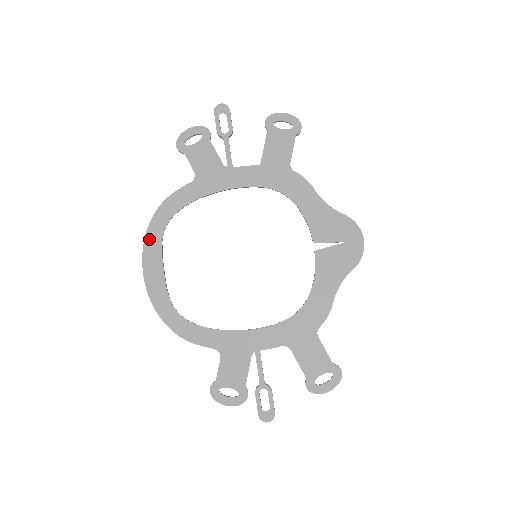
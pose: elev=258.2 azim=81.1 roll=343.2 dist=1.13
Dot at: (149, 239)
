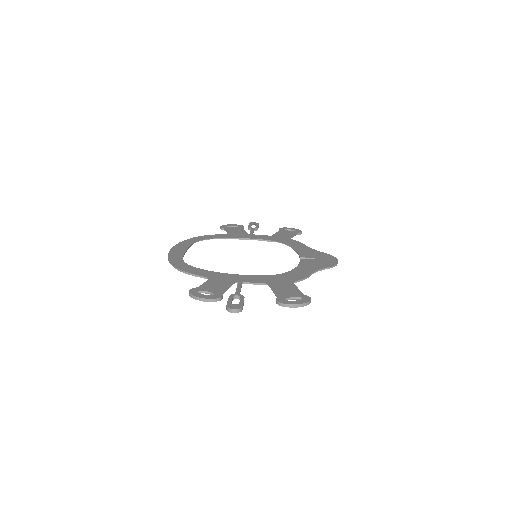
Dot at: (183, 242)
